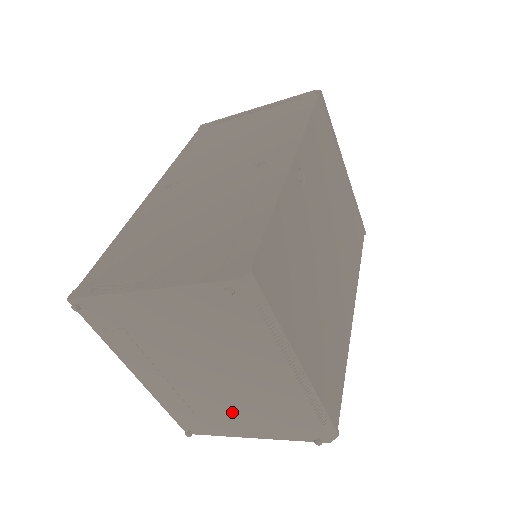
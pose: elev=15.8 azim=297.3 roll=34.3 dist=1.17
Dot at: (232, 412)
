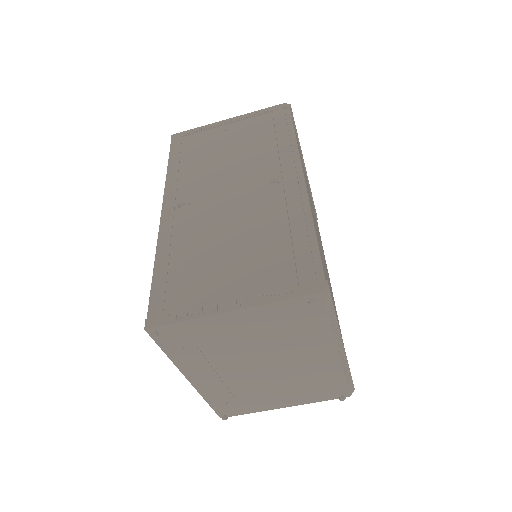
Dot at: (273, 391)
